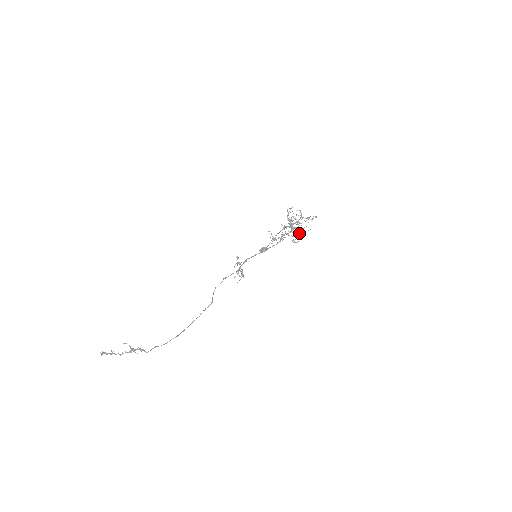
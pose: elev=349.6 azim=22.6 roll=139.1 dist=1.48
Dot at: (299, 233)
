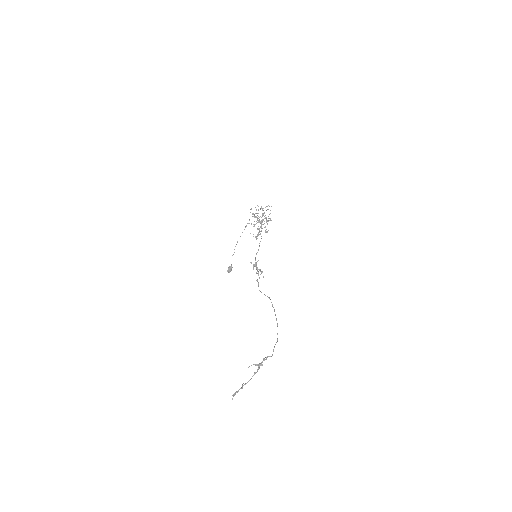
Dot at: (268, 221)
